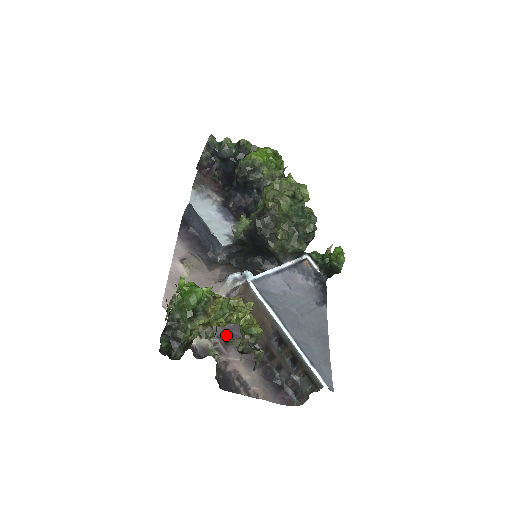
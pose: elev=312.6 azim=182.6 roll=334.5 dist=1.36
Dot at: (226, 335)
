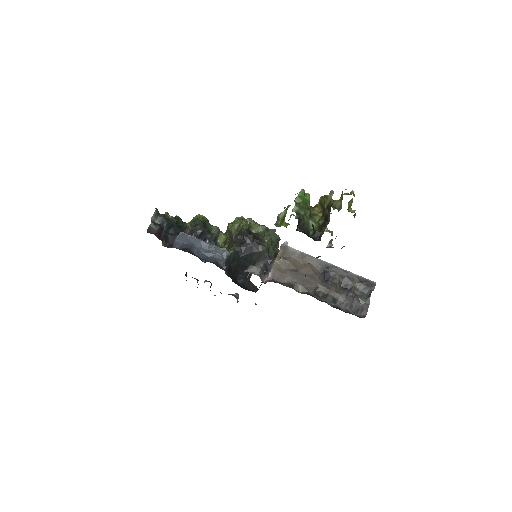
Dot at: occluded
